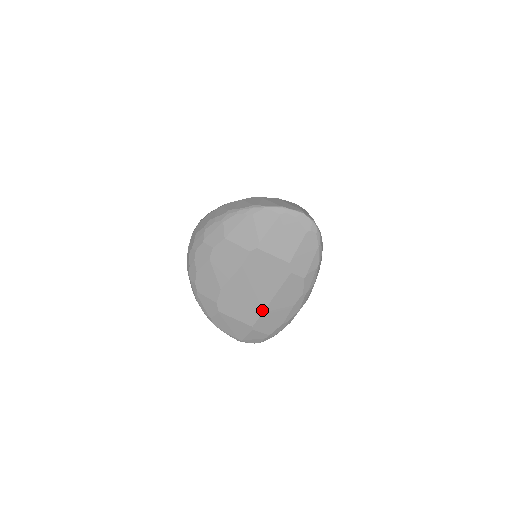
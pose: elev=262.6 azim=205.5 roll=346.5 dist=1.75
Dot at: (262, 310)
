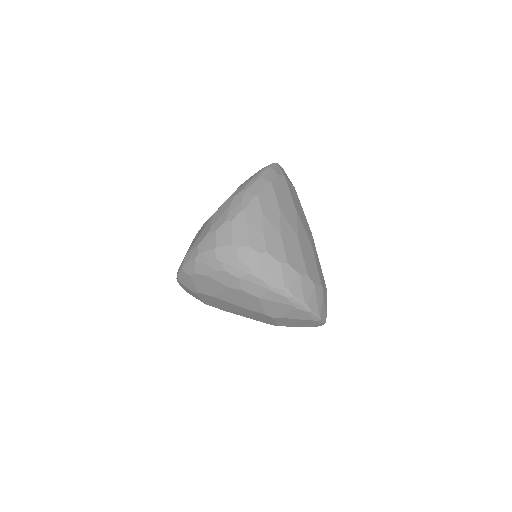
Dot at: (226, 311)
